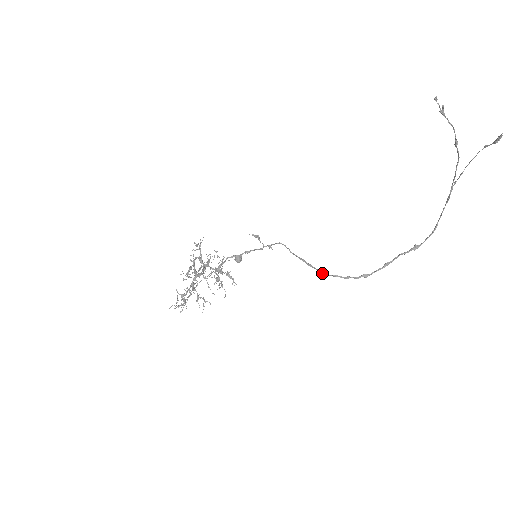
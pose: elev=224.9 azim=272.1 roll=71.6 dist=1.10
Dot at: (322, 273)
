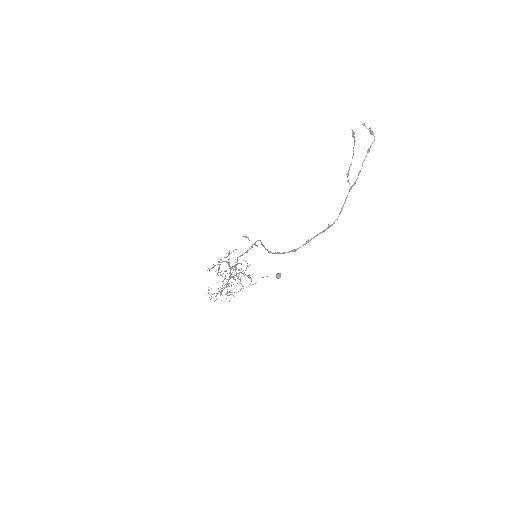
Dot at: (269, 252)
